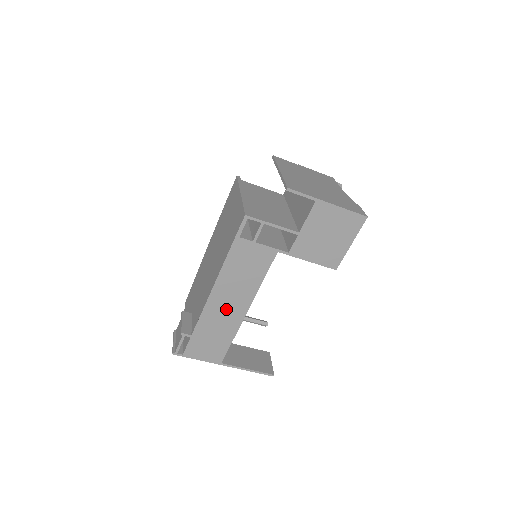
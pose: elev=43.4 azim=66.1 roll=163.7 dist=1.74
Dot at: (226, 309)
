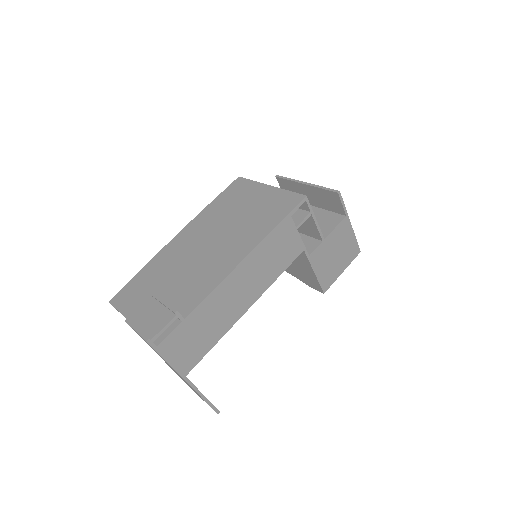
Dot at: (235, 296)
